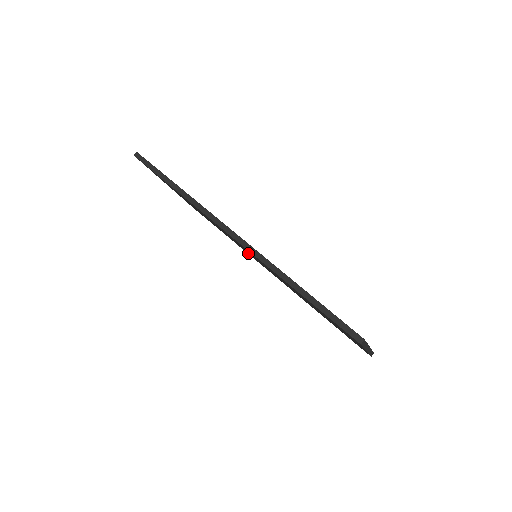
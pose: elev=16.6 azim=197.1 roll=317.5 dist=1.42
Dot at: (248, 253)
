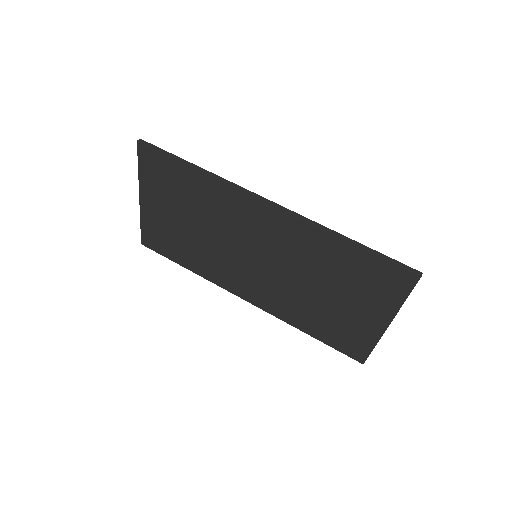
Dot at: (228, 270)
